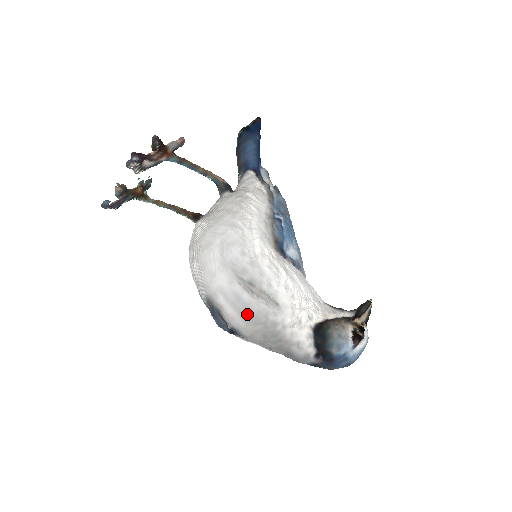
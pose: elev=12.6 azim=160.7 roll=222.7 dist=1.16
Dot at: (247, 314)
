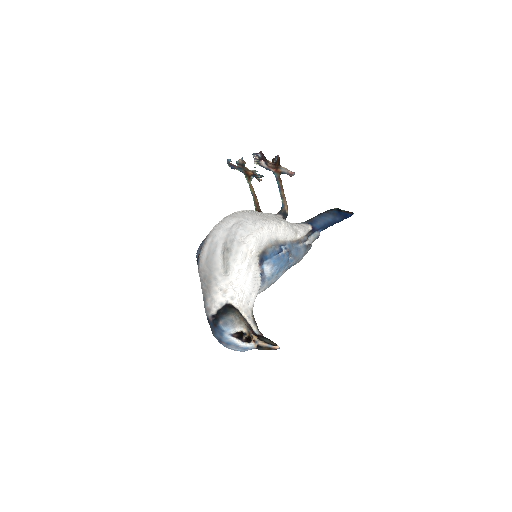
Dot at: (210, 258)
